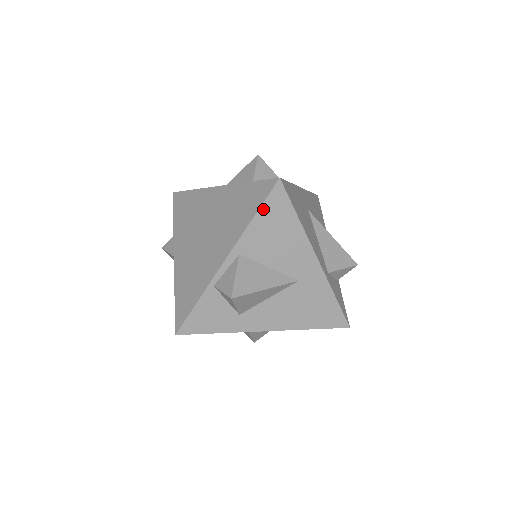
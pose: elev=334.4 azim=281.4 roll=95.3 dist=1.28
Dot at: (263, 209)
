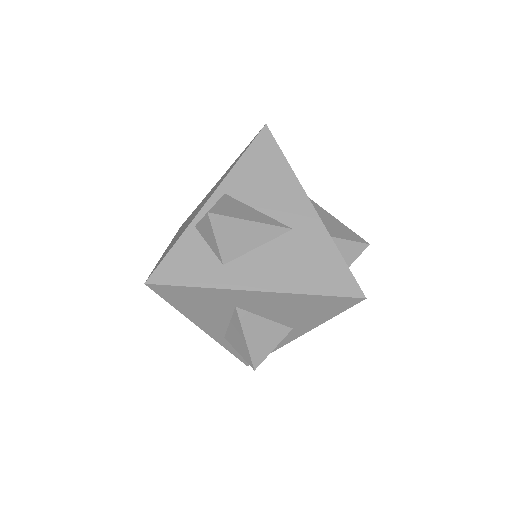
Dot at: (250, 151)
